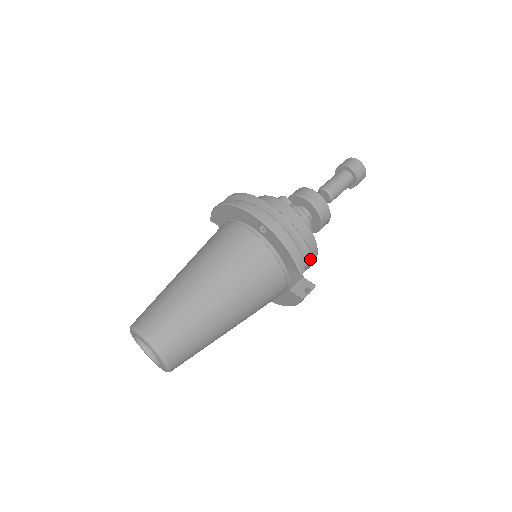
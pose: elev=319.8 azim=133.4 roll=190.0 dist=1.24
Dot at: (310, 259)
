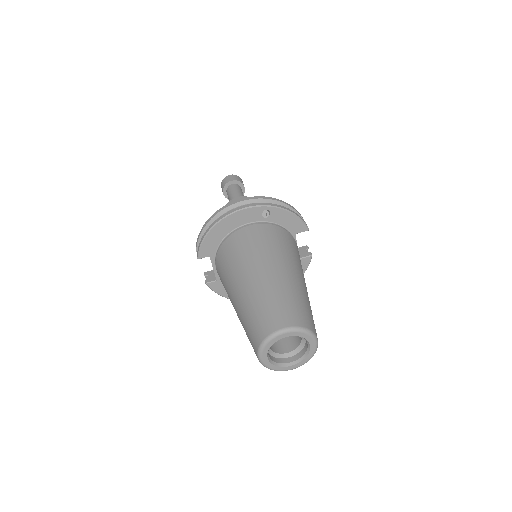
Dot at: occluded
